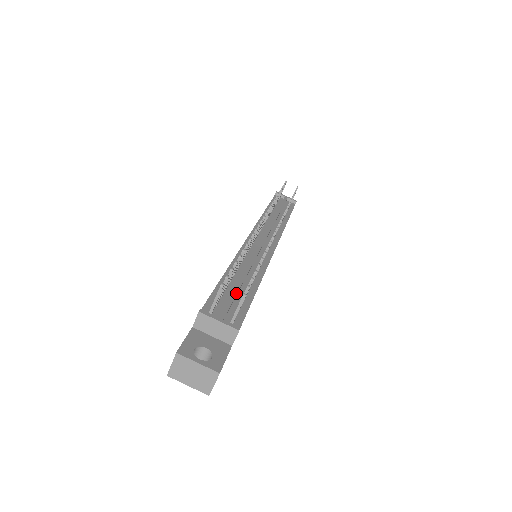
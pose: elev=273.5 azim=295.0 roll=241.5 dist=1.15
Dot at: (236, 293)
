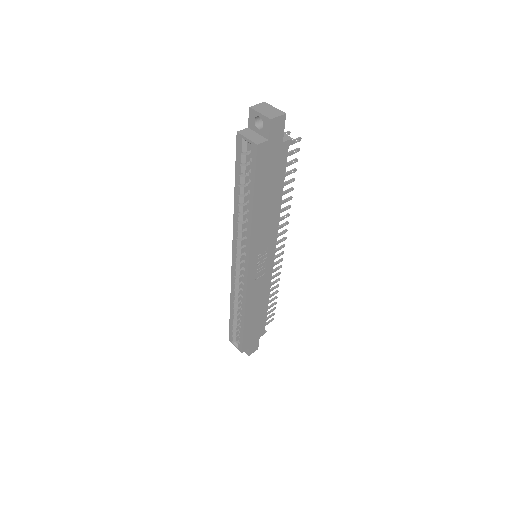
Dot at: occluded
